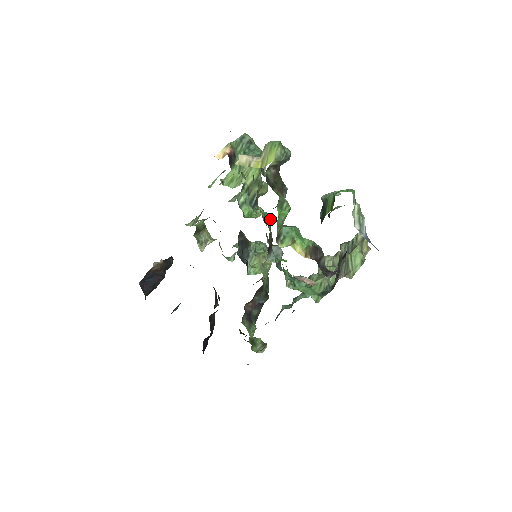
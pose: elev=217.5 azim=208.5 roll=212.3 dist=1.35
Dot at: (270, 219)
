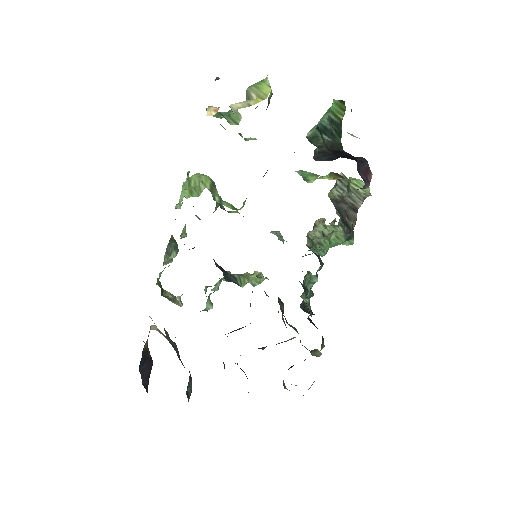
Dot at: occluded
